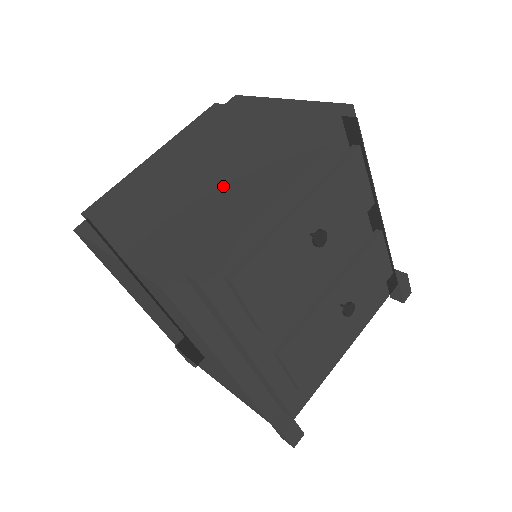
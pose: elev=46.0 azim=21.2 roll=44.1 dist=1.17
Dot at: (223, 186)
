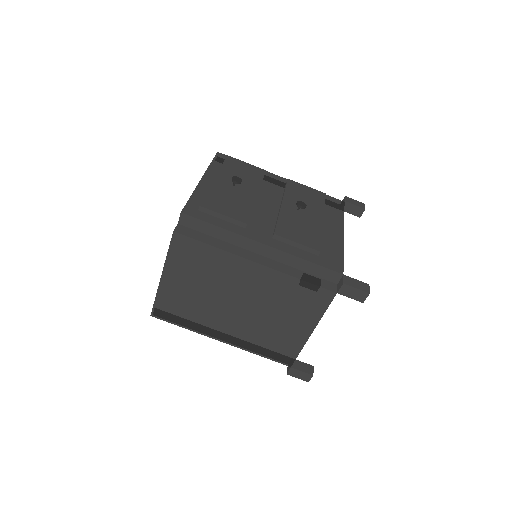
Dot at: occluded
